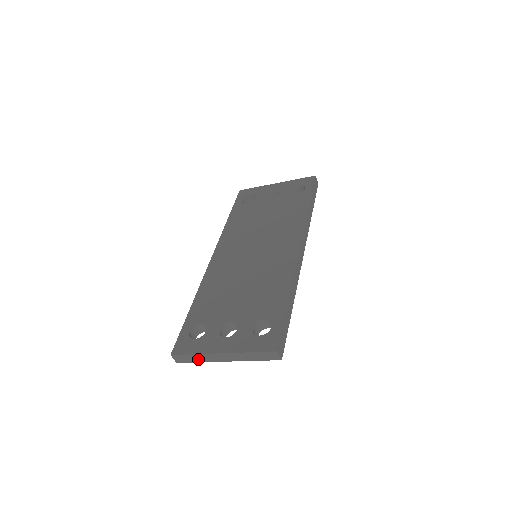
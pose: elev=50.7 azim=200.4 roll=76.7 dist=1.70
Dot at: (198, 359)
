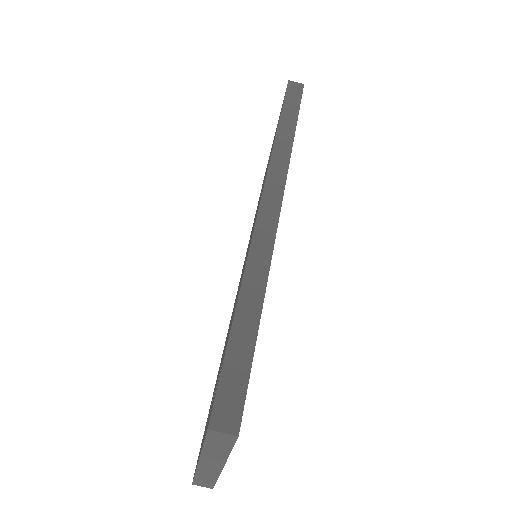
Dot at: (209, 477)
